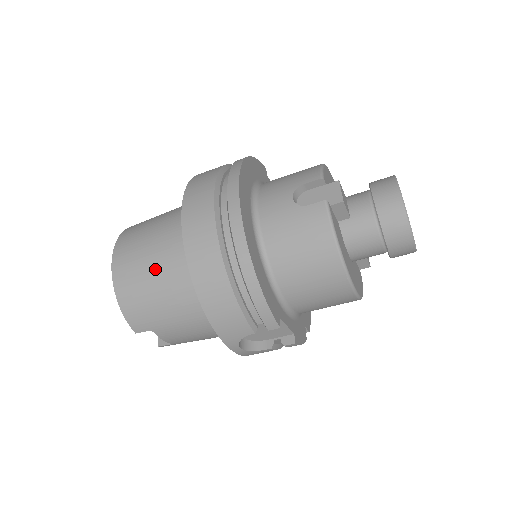
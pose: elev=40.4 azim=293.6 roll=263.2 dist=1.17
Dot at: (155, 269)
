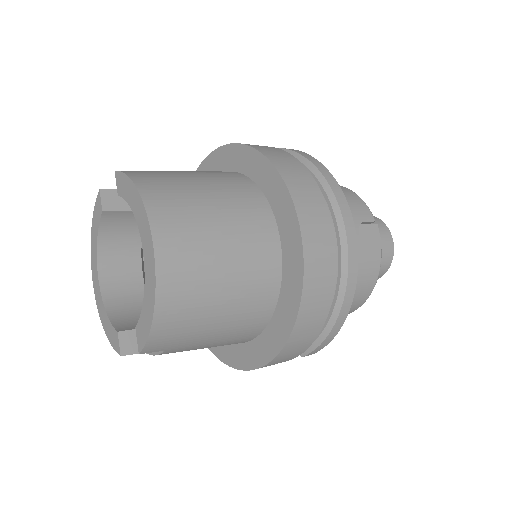
Dot at: (227, 285)
